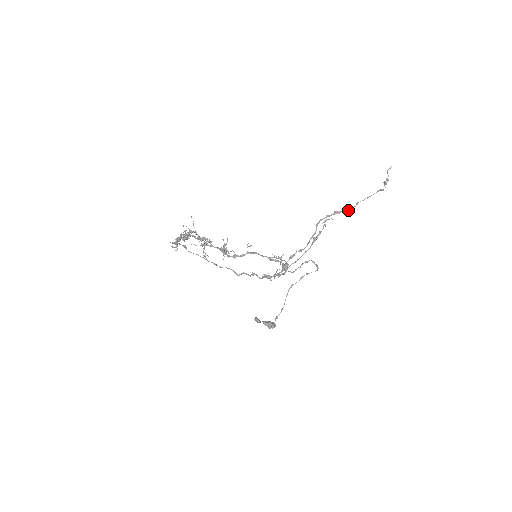
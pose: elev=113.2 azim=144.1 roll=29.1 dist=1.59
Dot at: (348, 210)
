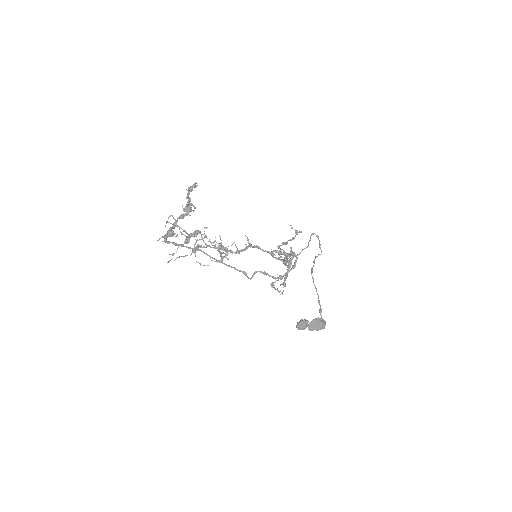
Dot at: occluded
